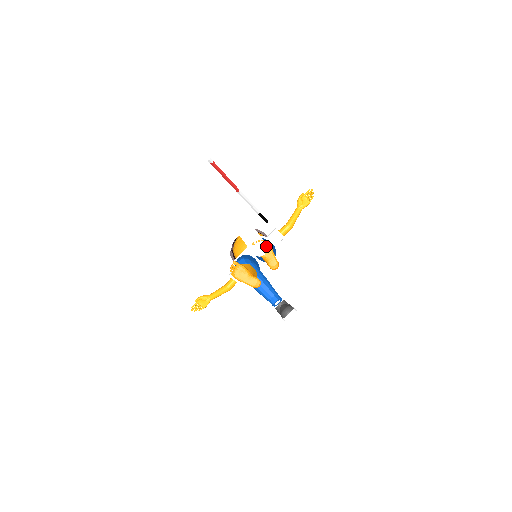
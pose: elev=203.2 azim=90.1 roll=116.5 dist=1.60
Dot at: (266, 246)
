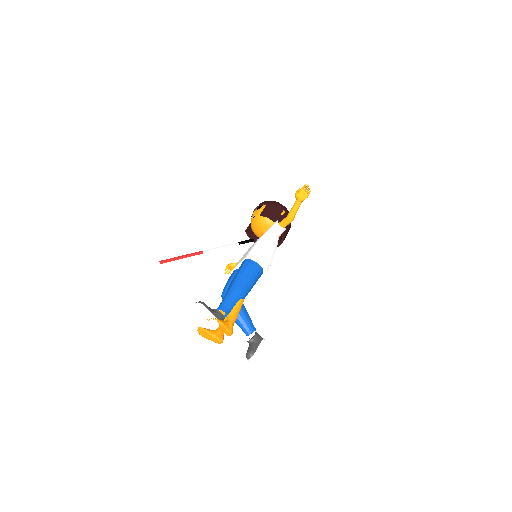
Dot at: (217, 323)
